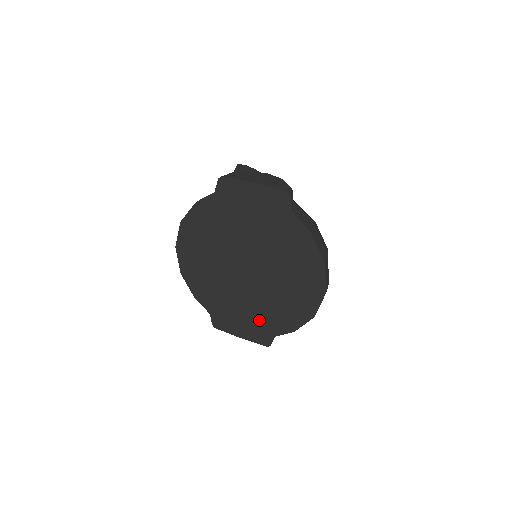
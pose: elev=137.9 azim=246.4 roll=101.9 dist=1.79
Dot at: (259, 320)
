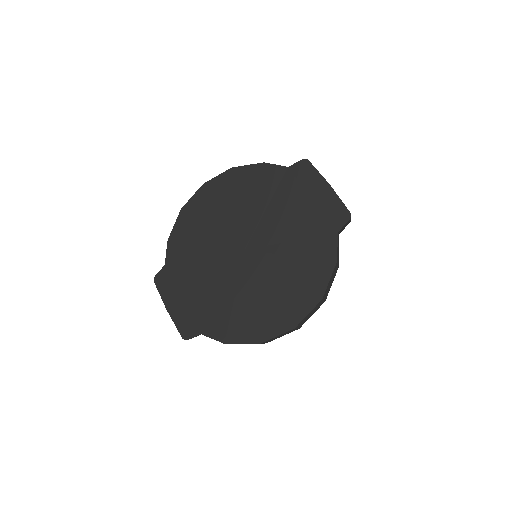
Dot at: (204, 306)
